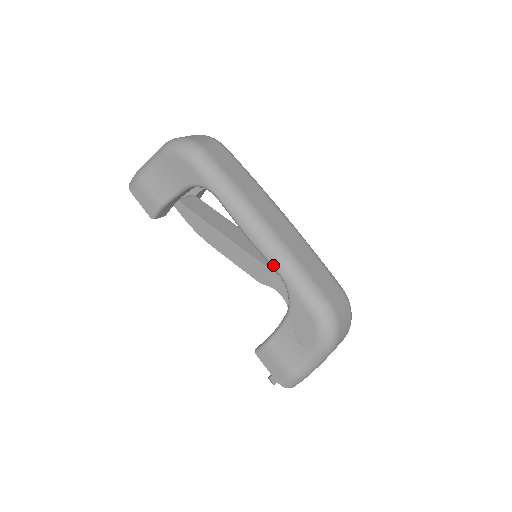
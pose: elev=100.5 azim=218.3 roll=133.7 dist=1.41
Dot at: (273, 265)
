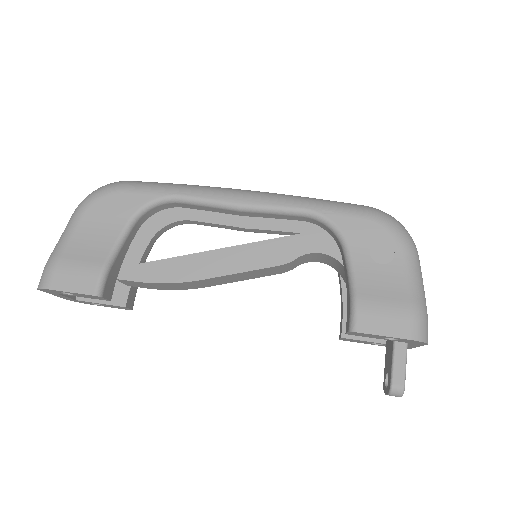
Dot at: (290, 207)
